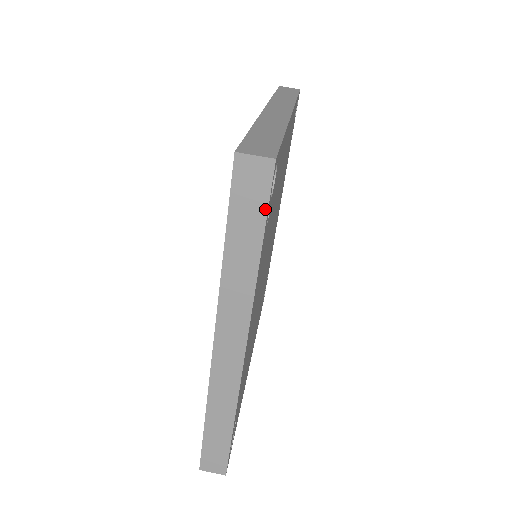
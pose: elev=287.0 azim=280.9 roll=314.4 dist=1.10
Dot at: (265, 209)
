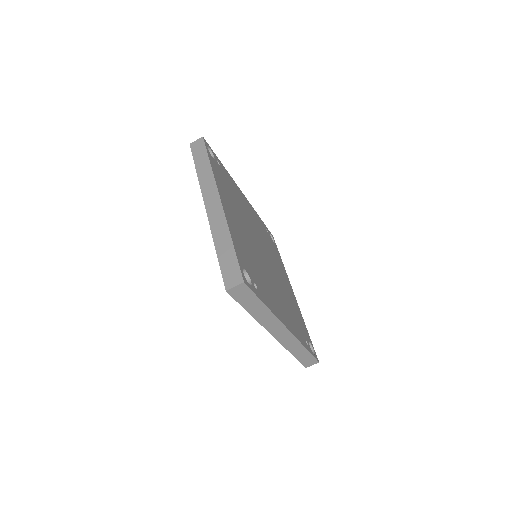
Dot at: (254, 295)
